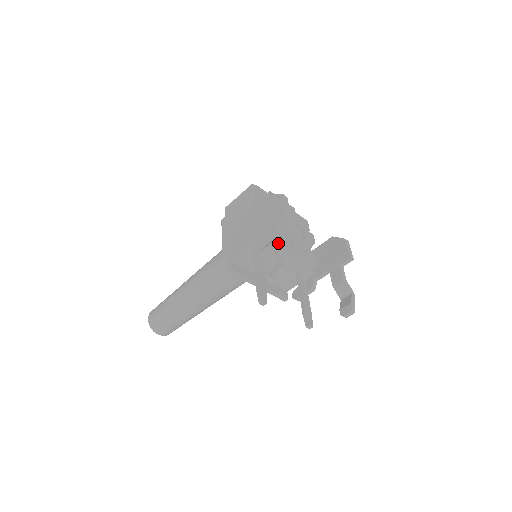
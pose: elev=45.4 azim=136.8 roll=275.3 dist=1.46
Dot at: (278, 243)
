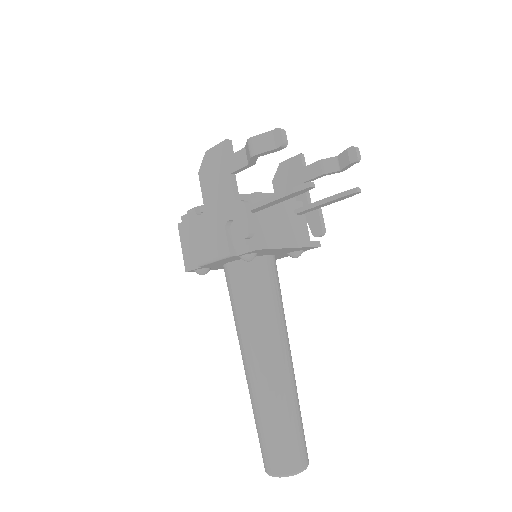
Dot at: occluded
